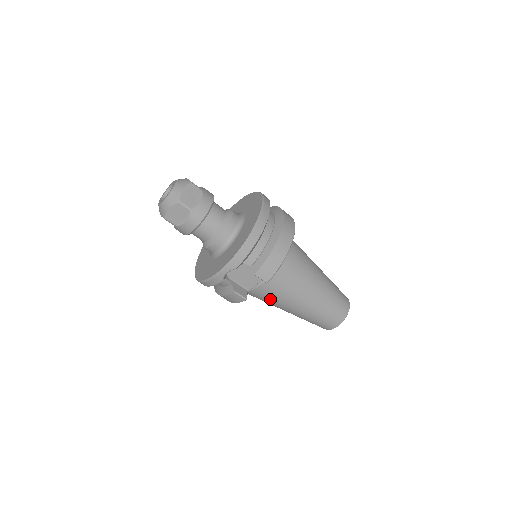
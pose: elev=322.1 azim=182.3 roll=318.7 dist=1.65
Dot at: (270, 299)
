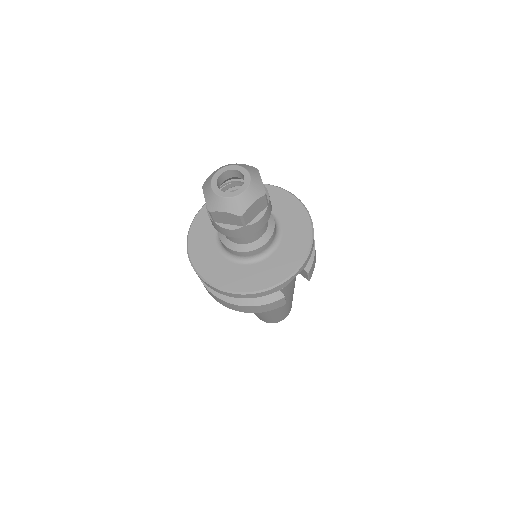
Dot at: occluded
